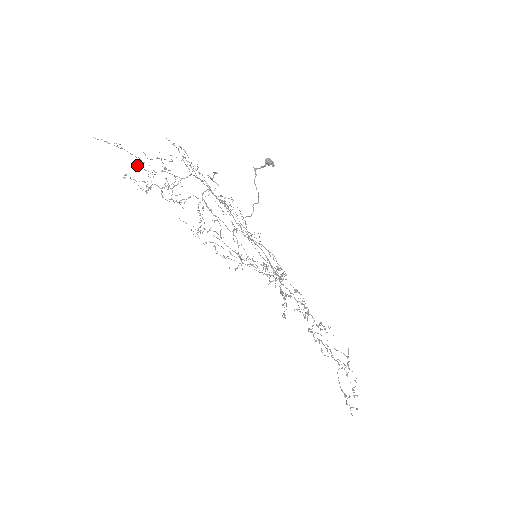
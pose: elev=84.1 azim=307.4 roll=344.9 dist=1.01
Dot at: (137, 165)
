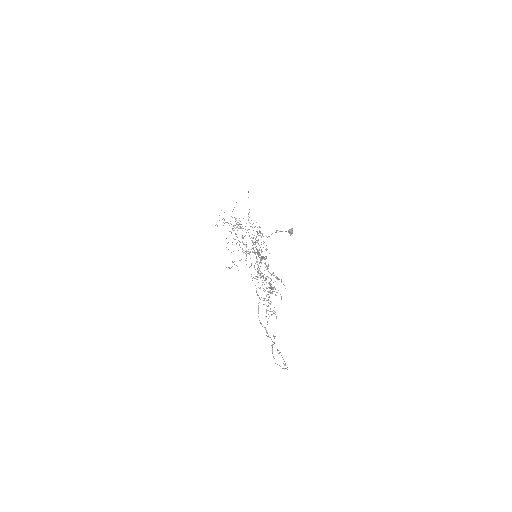
Dot at: (226, 222)
